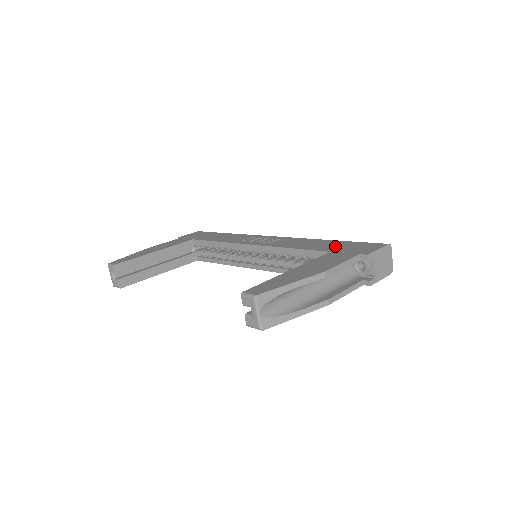
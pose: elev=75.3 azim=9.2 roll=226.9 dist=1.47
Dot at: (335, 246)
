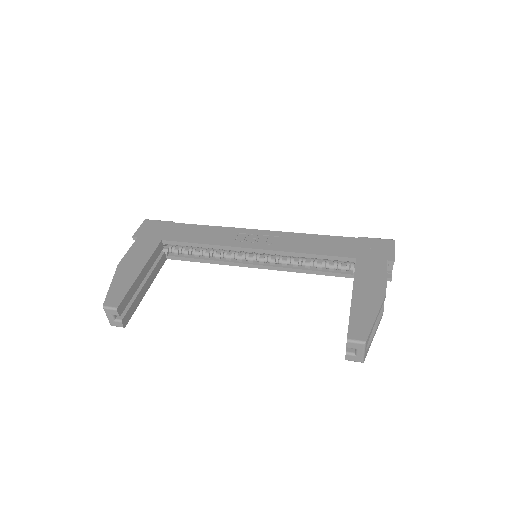
Dot at: (351, 248)
